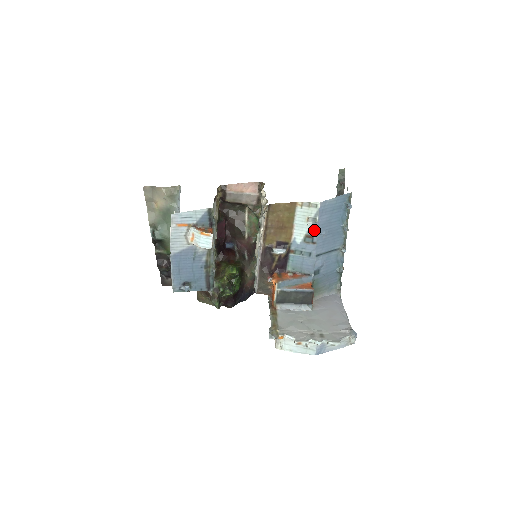
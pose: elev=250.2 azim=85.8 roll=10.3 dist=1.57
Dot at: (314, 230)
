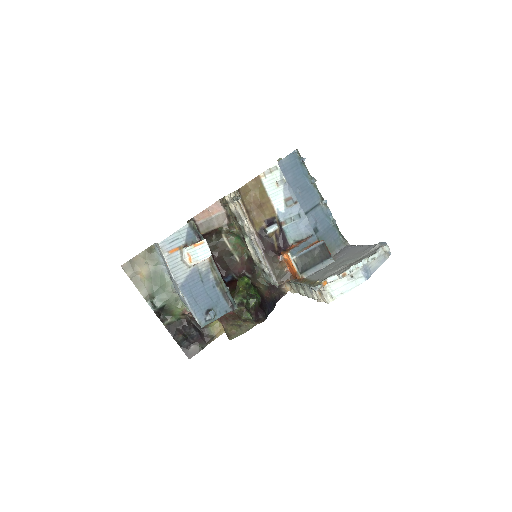
Dot at: (288, 191)
